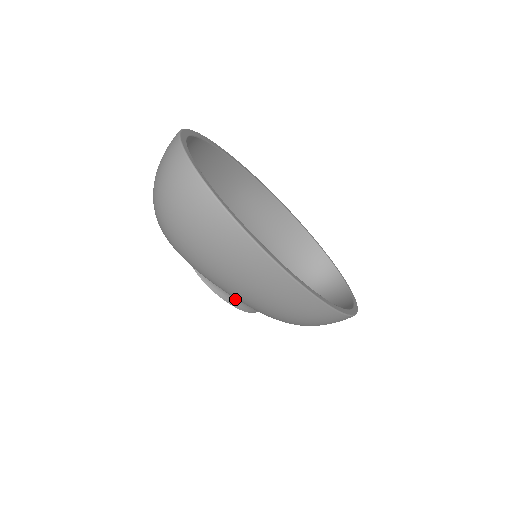
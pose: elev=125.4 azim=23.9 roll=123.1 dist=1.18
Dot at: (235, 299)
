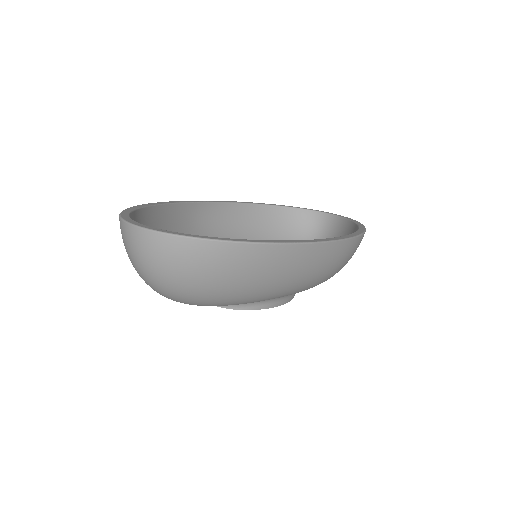
Dot at: (272, 300)
